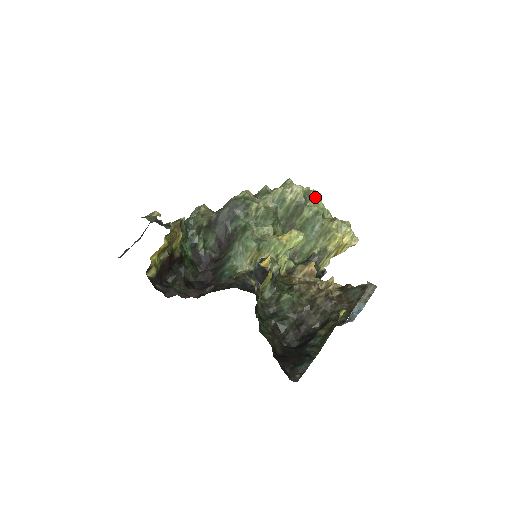
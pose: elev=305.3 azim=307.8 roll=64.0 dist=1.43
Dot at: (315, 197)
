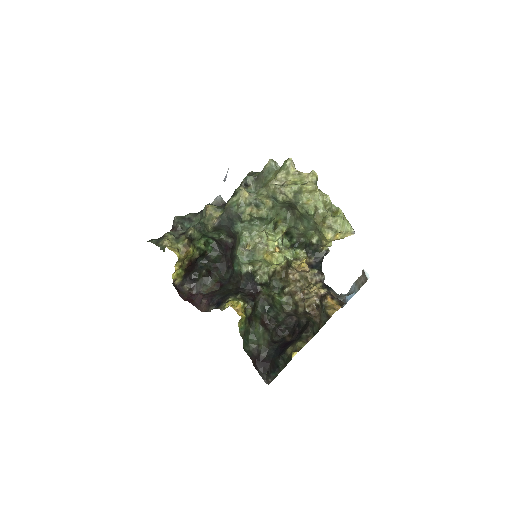
Dot at: (308, 191)
